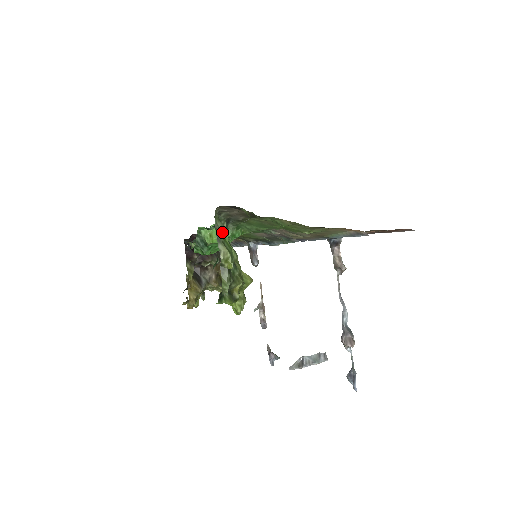
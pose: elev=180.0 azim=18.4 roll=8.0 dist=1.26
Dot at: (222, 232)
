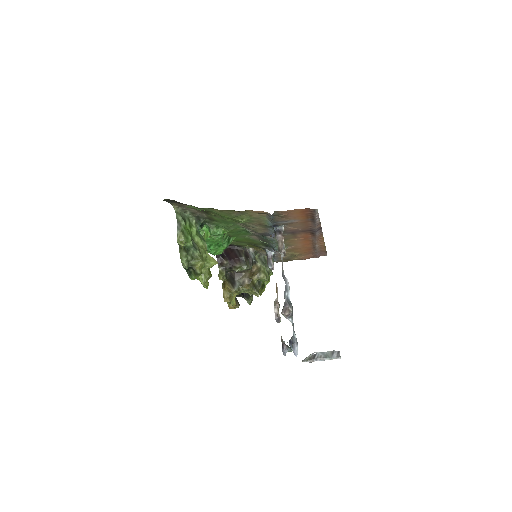
Dot at: (182, 223)
